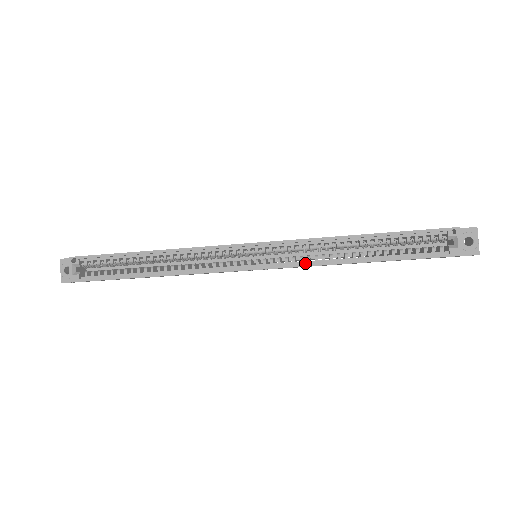
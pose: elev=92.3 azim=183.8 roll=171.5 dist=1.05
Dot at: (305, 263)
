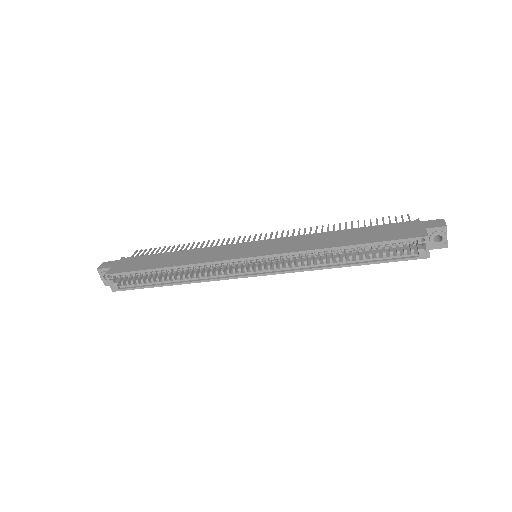
Dot at: (297, 268)
